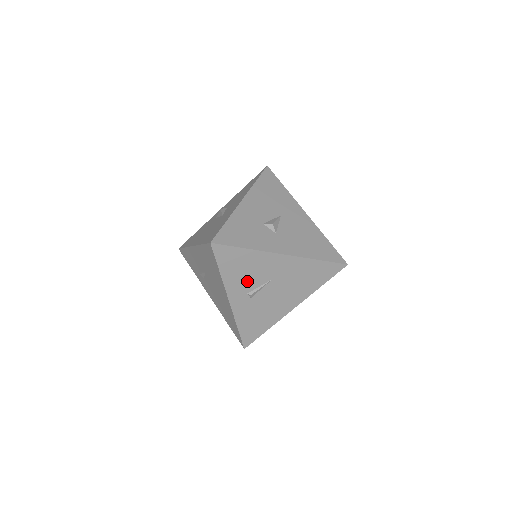
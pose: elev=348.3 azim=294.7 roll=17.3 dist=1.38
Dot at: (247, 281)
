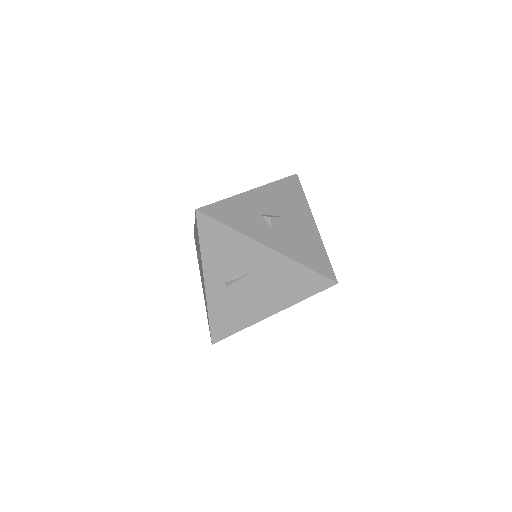
Dot at: (226, 265)
